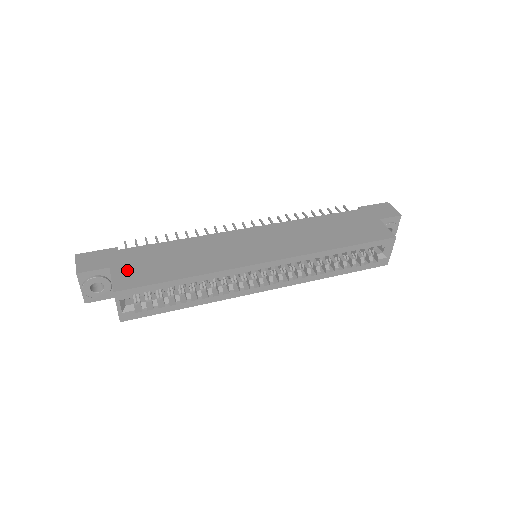
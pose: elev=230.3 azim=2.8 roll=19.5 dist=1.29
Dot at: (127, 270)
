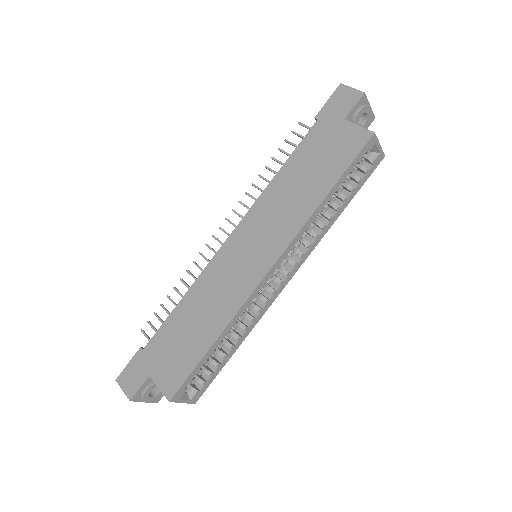
Dot at: (163, 369)
